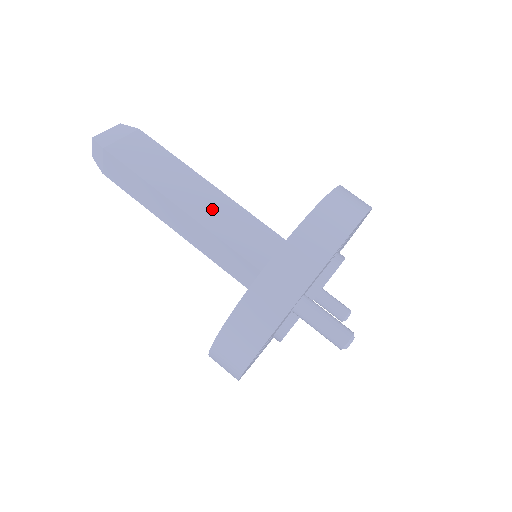
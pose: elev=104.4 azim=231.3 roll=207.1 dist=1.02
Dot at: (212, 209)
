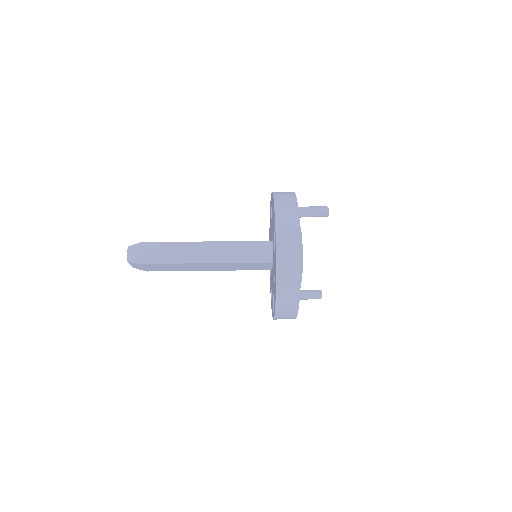
Dot at: occluded
